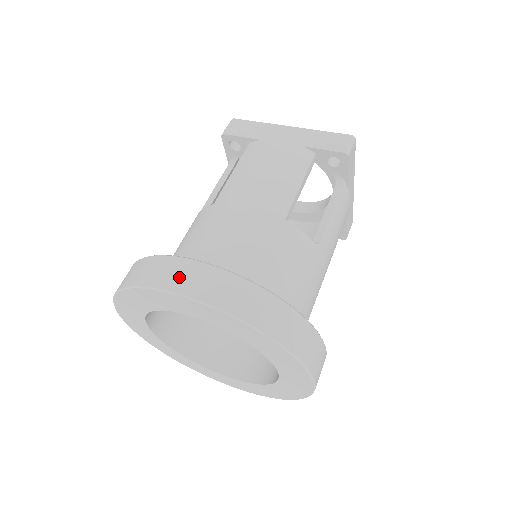
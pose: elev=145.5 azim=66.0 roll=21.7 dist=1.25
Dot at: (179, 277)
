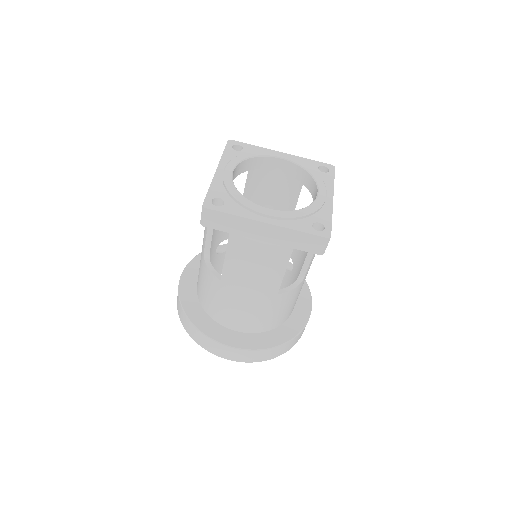
Dot at: (226, 354)
